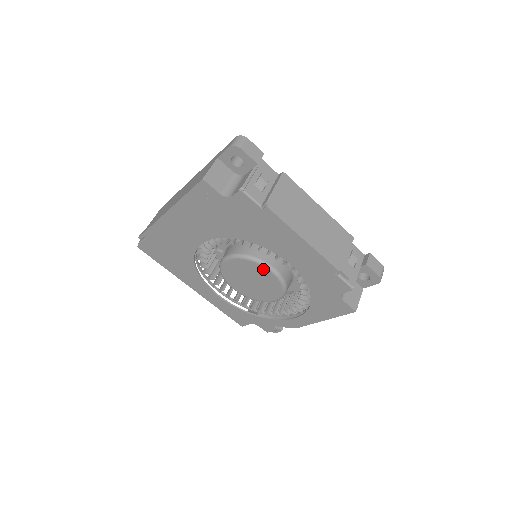
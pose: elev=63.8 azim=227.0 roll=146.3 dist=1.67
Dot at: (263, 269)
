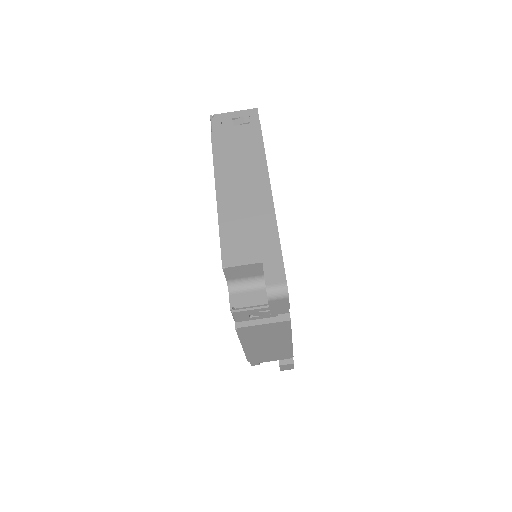
Dot at: occluded
